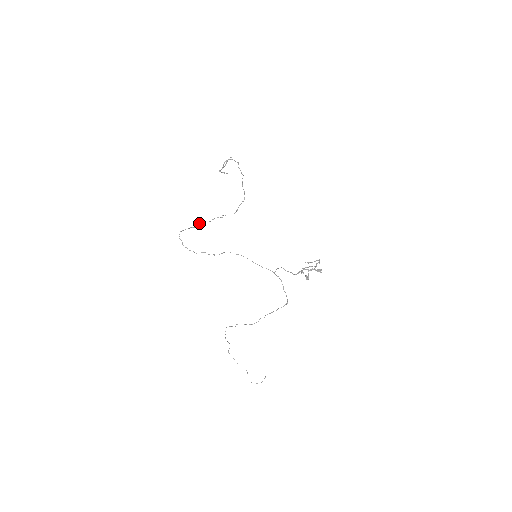
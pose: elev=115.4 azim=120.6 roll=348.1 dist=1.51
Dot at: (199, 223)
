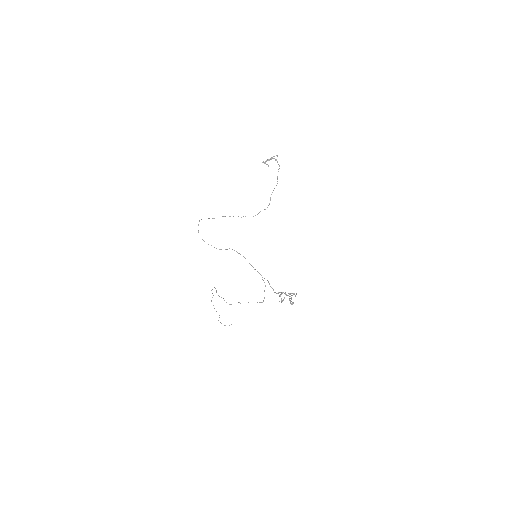
Dot at: occluded
